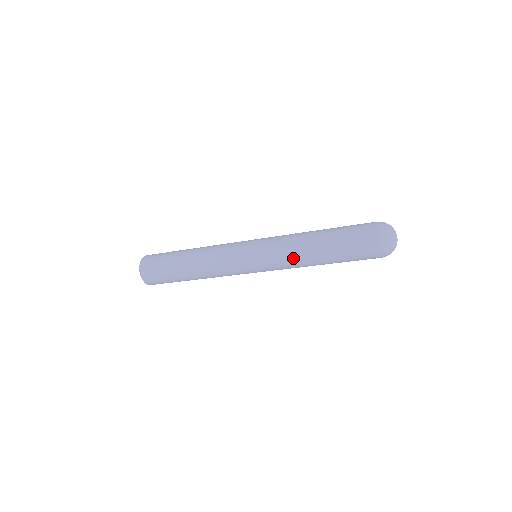
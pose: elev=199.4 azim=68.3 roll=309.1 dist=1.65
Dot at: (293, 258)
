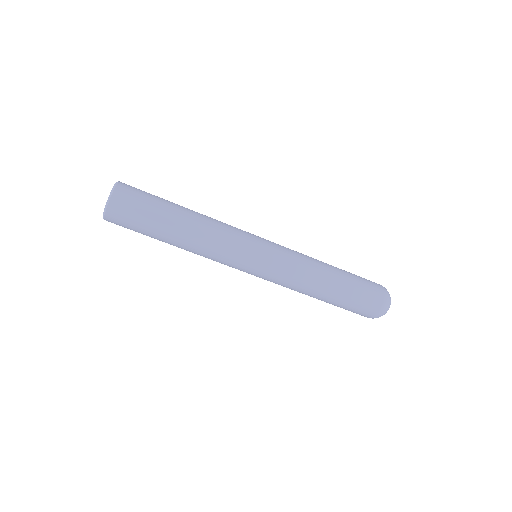
Dot at: (307, 268)
